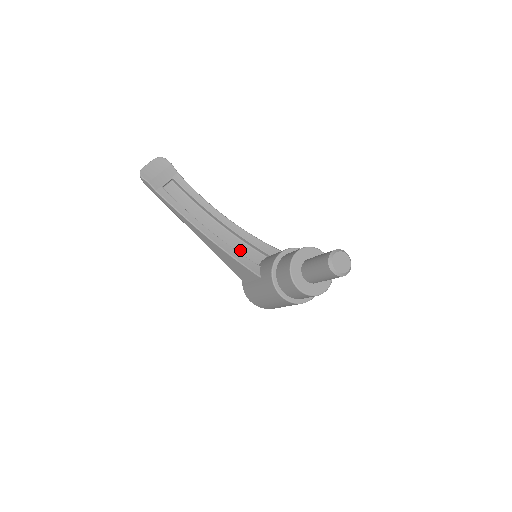
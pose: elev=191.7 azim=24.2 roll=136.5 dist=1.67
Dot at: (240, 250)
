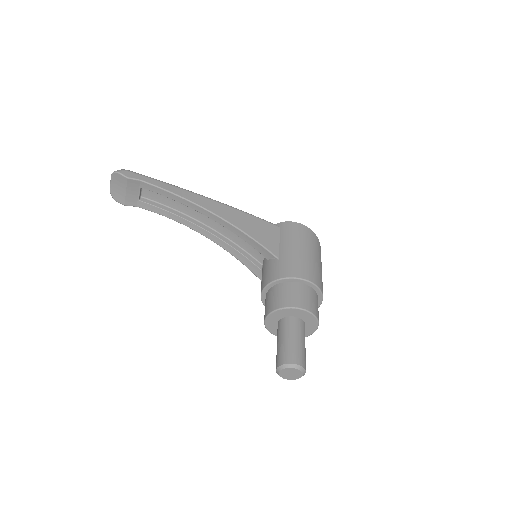
Dot at: (242, 244)
